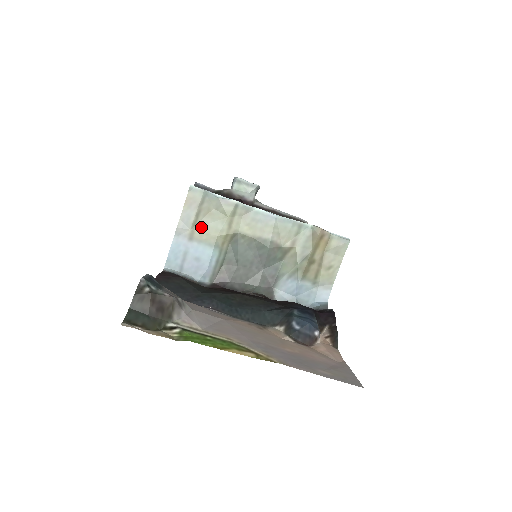
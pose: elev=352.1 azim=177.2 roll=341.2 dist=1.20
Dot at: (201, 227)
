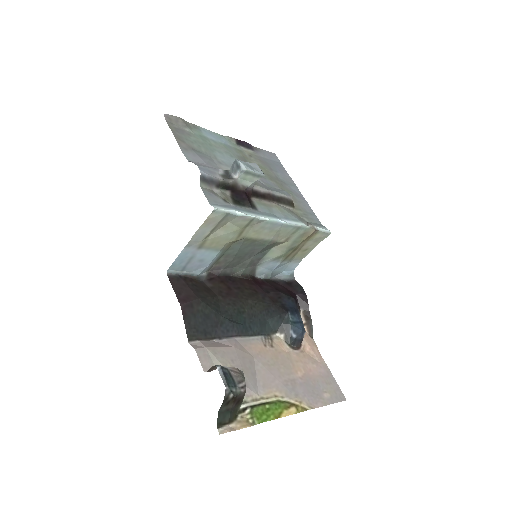
Dot at: (213, 238)
